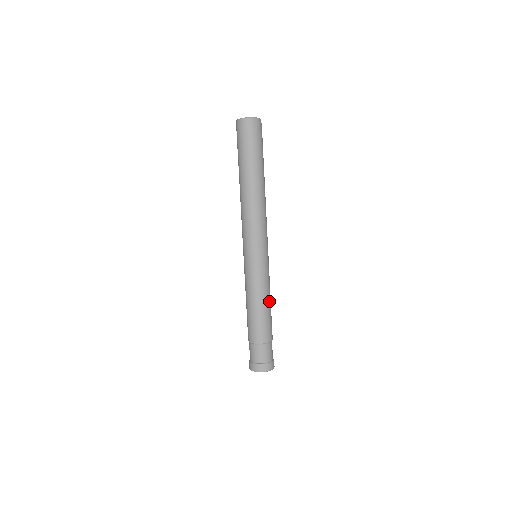
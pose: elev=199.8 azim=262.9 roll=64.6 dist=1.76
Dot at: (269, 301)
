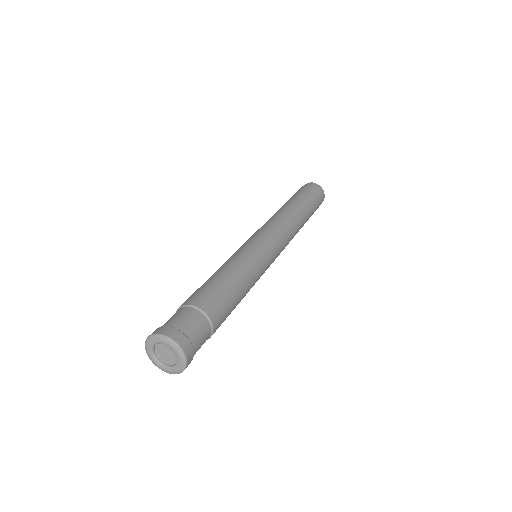
Dot at: (230, 272)
